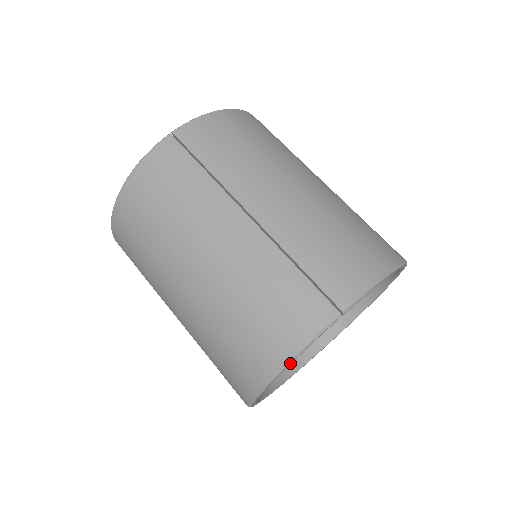
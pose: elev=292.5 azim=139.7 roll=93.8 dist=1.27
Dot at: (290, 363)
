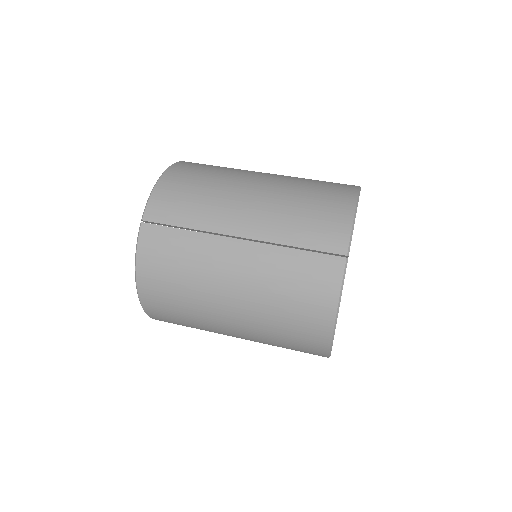
Dot at: (338, 312)
